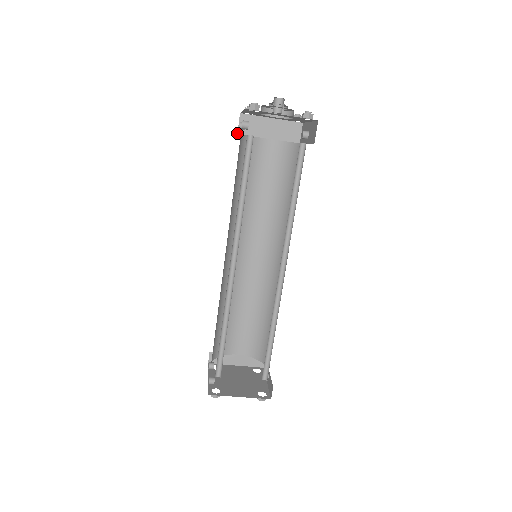
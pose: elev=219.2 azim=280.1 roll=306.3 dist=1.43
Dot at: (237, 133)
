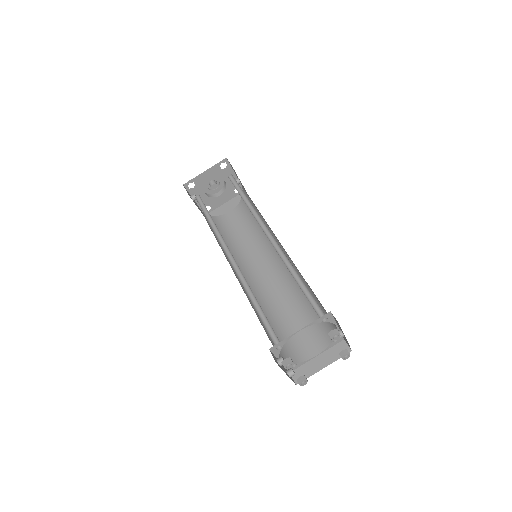
Dot at: occluded
